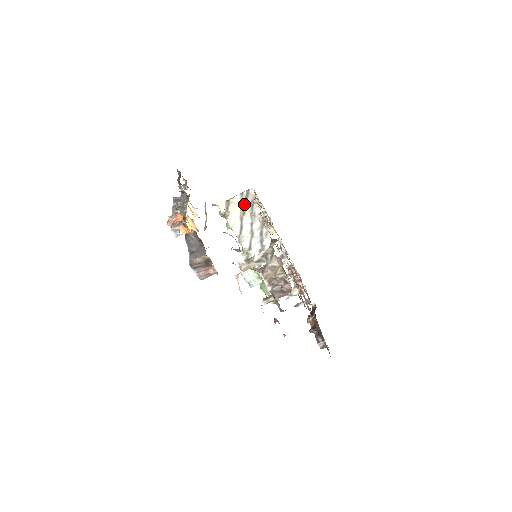
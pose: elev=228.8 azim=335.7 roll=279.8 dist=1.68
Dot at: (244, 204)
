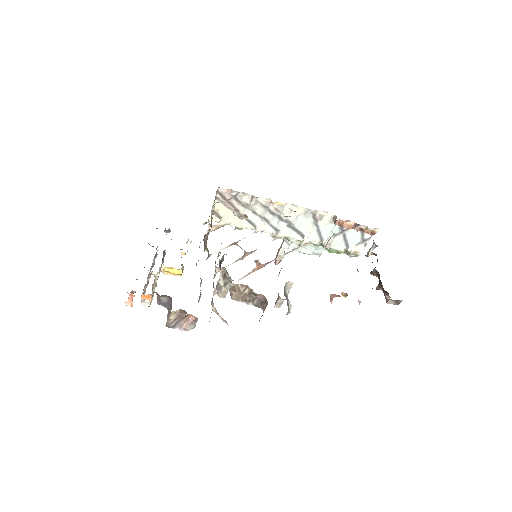
Dot at: (228, 204)
